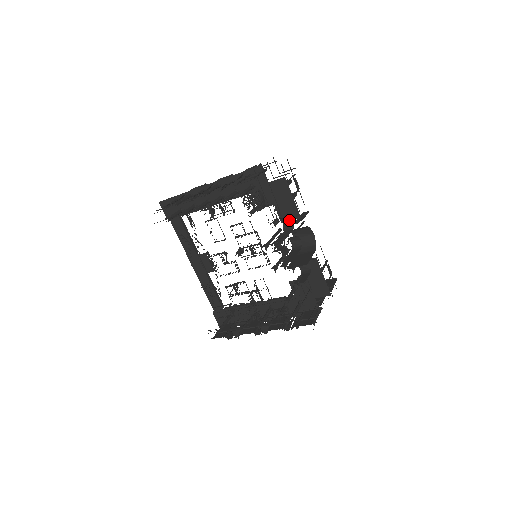
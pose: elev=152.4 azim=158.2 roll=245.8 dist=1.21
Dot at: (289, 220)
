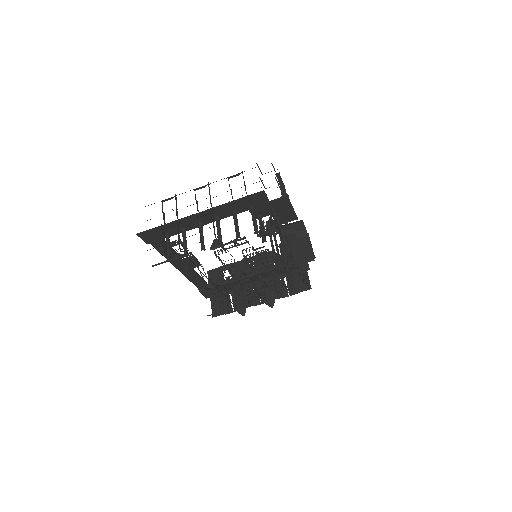
Dot at: (289, 225)
